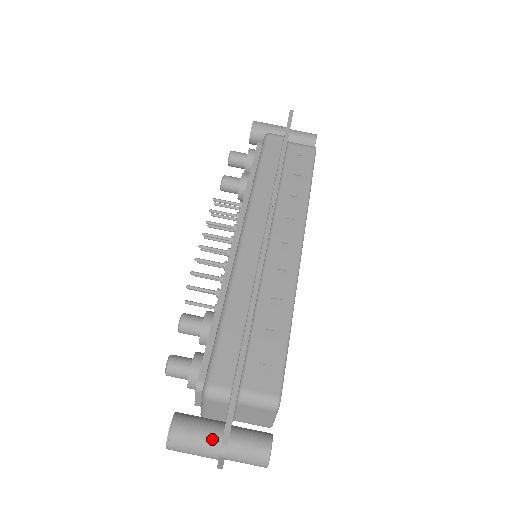
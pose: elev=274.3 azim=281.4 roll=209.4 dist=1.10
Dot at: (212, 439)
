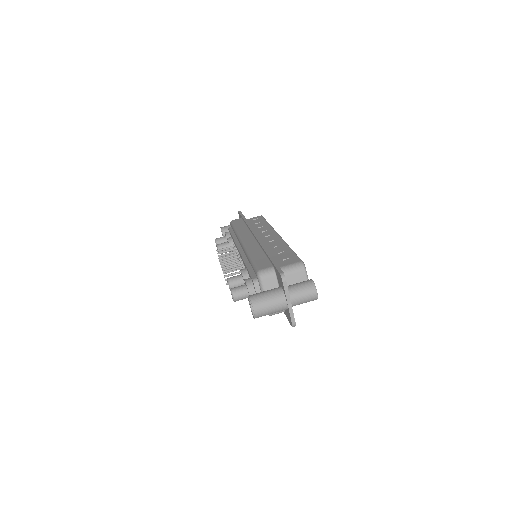
Dot at: (276, 290)
